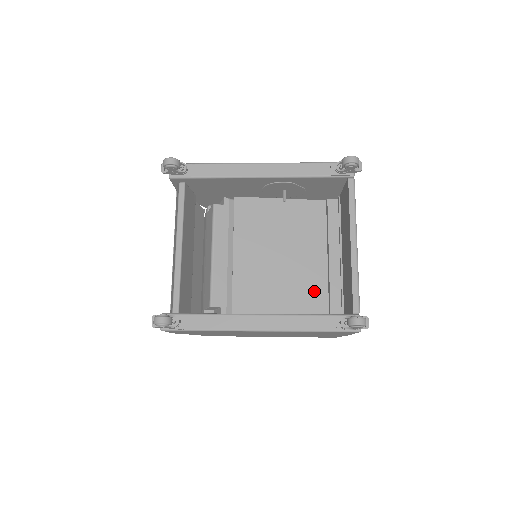
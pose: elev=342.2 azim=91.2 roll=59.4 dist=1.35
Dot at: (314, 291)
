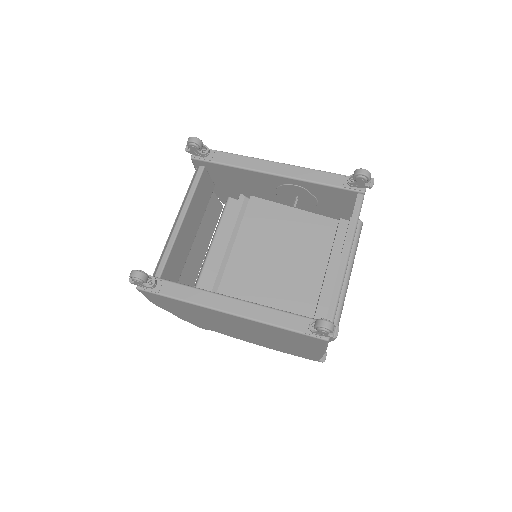
Dot at: (302, 302)
